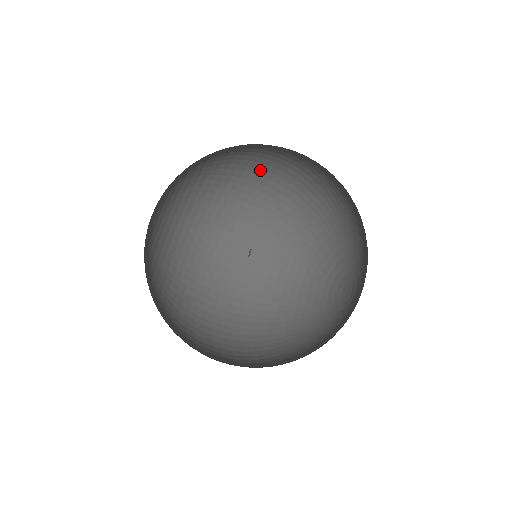
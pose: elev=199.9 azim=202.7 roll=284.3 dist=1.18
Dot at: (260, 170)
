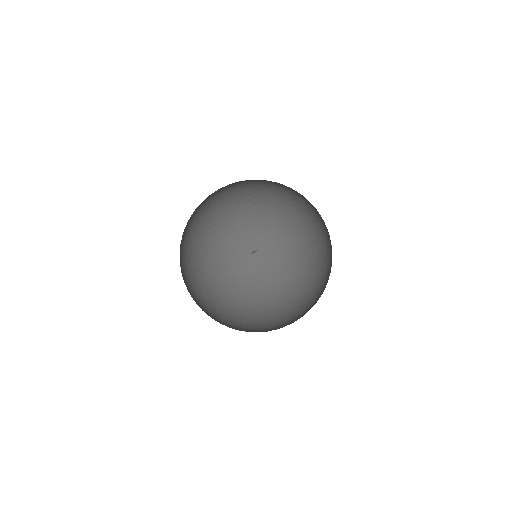
Dot at: occluded
